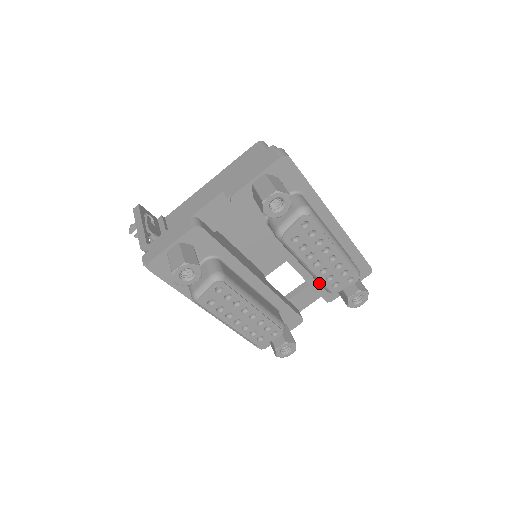
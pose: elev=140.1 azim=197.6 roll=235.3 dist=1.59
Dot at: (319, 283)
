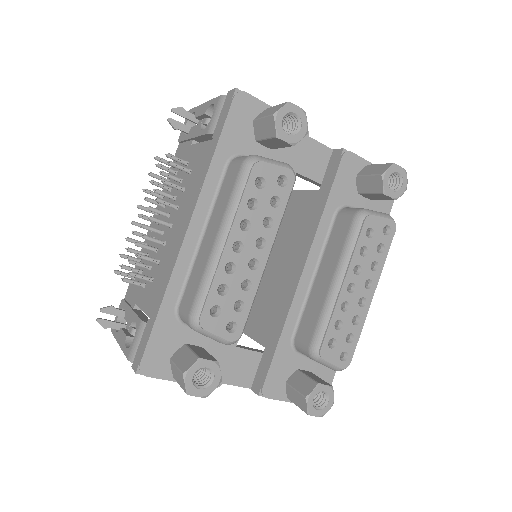
Dot at: (320, 324)
